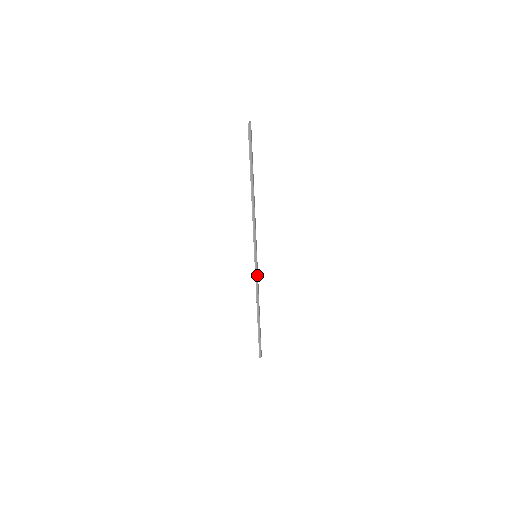
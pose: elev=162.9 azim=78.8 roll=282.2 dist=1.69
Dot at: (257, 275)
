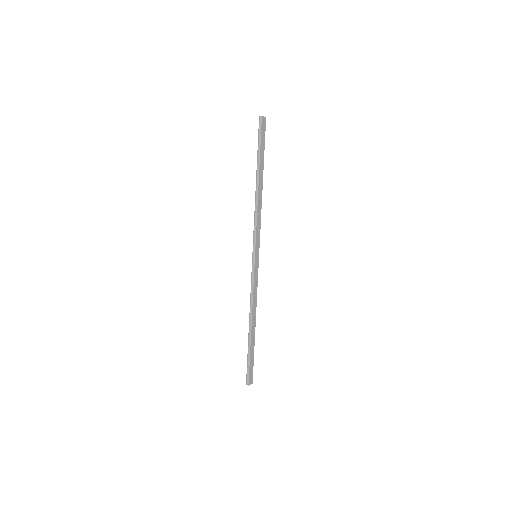
Dot at: (253, 277)
